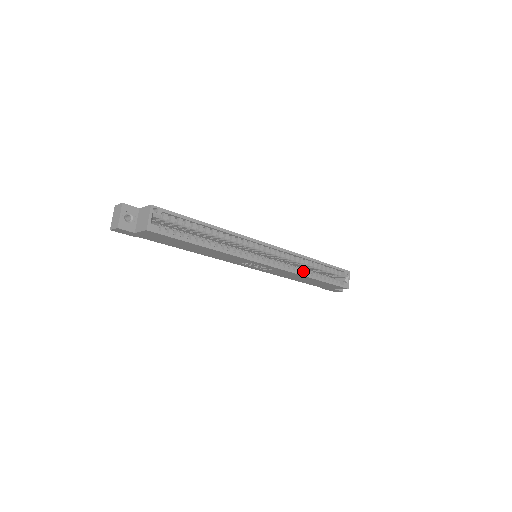
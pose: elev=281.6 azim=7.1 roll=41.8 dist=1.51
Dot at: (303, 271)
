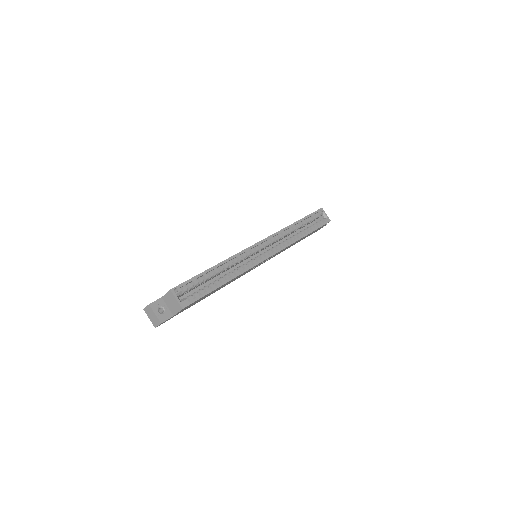
Dot at: (294, 238)
